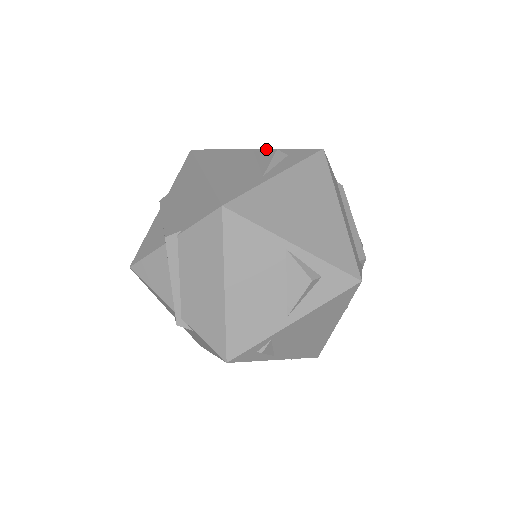
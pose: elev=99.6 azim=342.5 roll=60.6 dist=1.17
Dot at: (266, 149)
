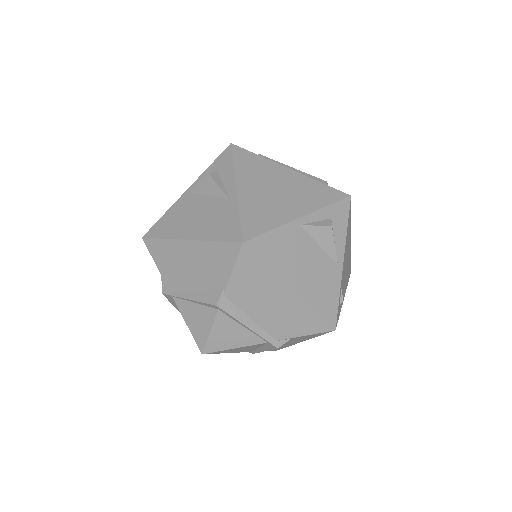
Dot at: (194, 182)
